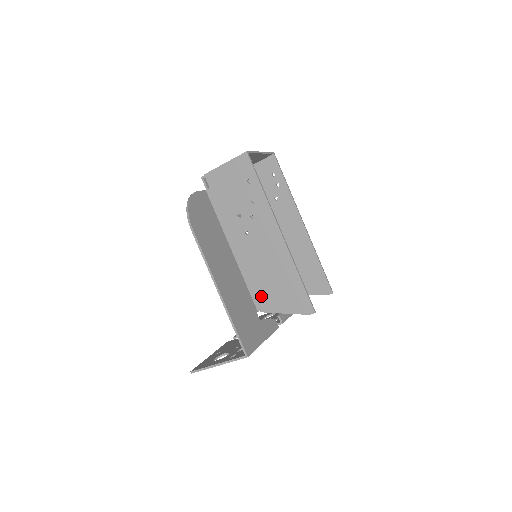
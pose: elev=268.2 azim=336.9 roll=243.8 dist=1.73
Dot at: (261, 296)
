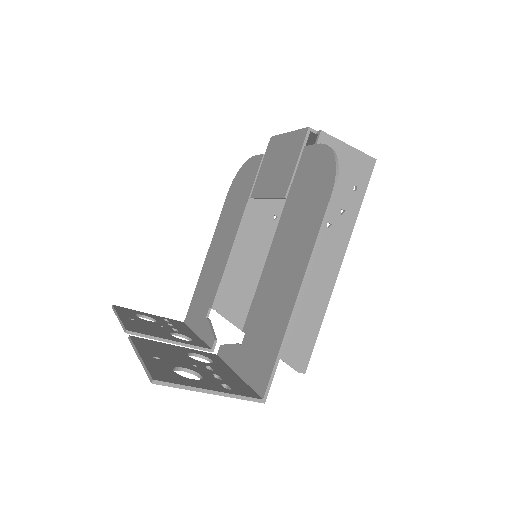
Dot at: occluded
